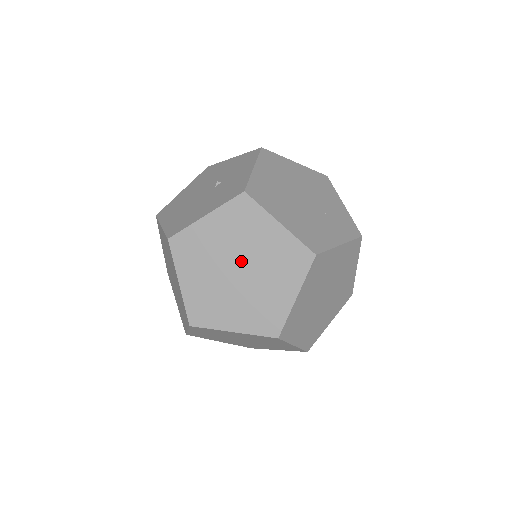
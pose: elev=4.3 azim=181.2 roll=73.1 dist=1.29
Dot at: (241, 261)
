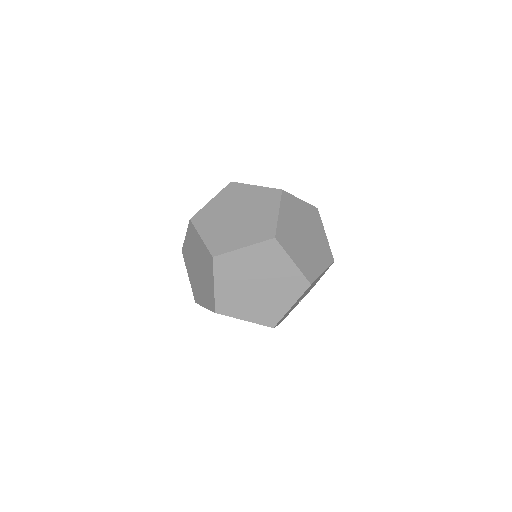
Dot at: (198, 263)
